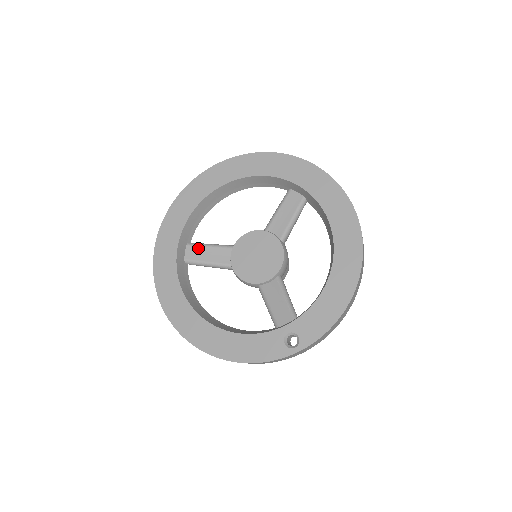
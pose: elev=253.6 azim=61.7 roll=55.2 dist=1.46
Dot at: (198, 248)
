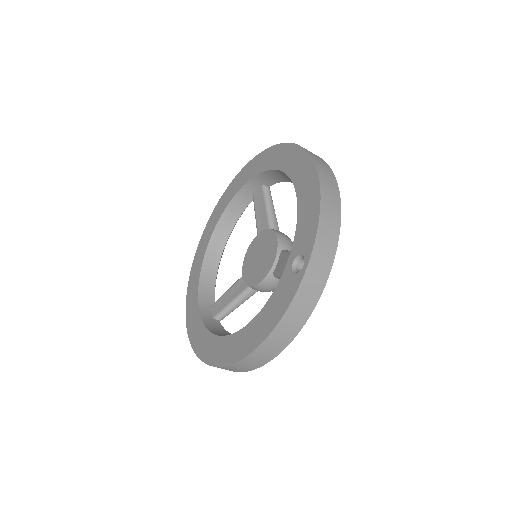
Dot at: (219, 300)
